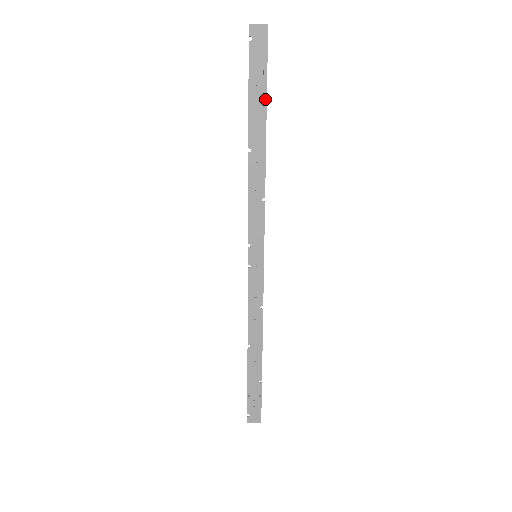
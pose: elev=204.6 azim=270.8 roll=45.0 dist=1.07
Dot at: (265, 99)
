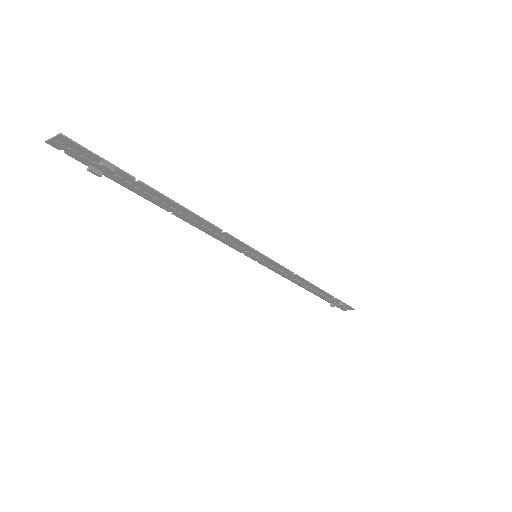
Dot at: (138, 182)
